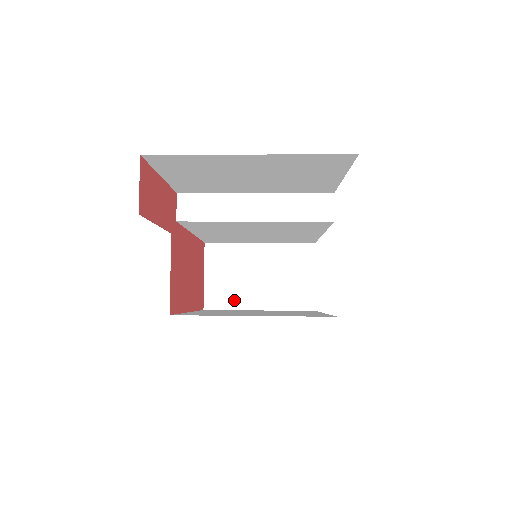
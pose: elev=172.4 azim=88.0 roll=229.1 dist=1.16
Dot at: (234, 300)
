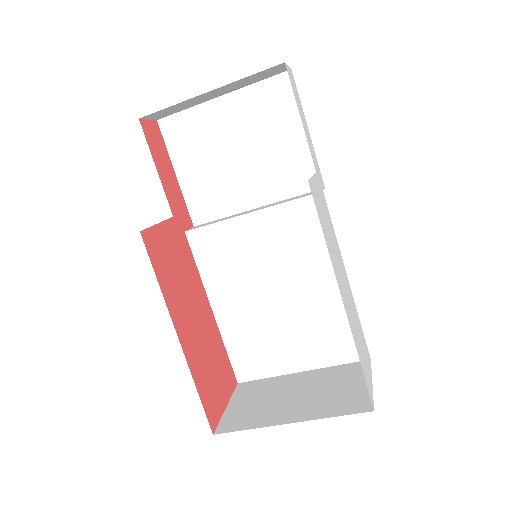
Dot at: (257, 420)
